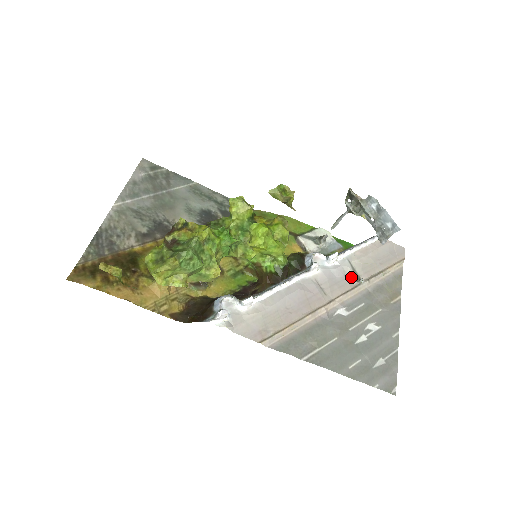
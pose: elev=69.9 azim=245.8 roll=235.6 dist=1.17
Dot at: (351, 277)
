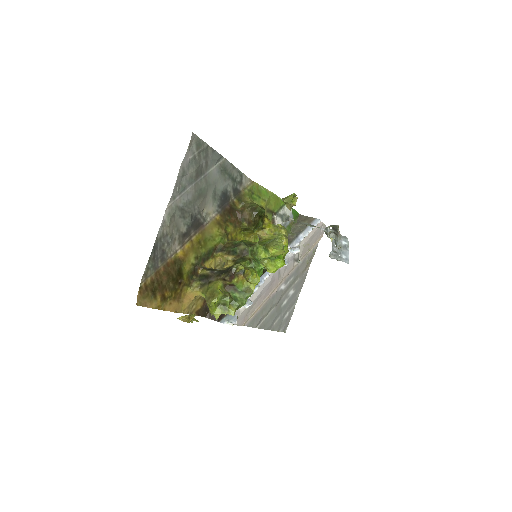
Dot at: (295, 259)
